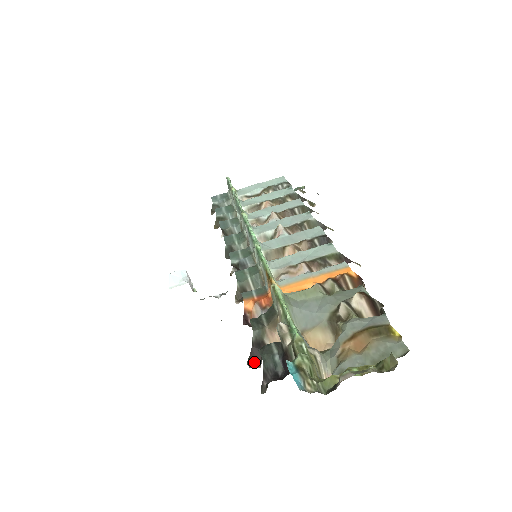
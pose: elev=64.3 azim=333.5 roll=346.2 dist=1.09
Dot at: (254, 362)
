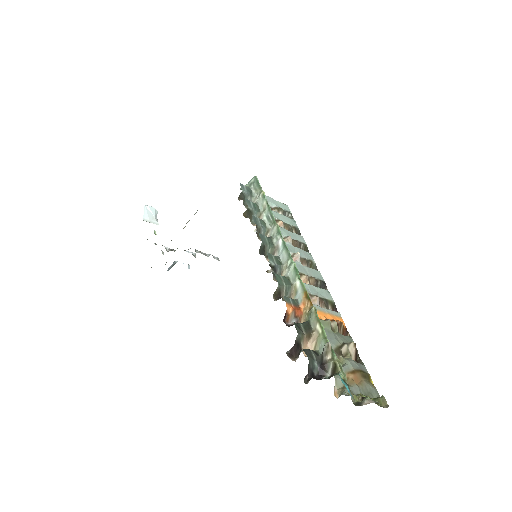
Dot at: (292, 355)
